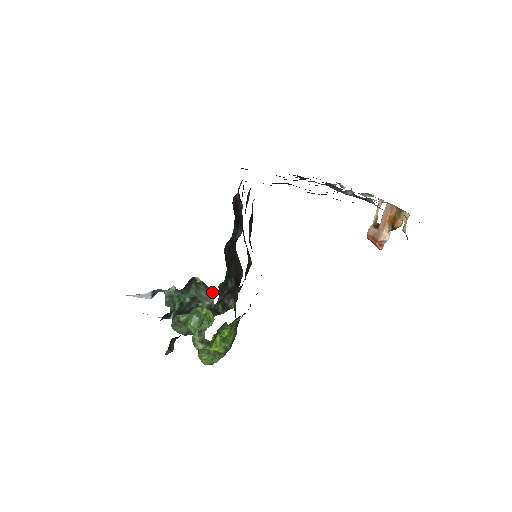
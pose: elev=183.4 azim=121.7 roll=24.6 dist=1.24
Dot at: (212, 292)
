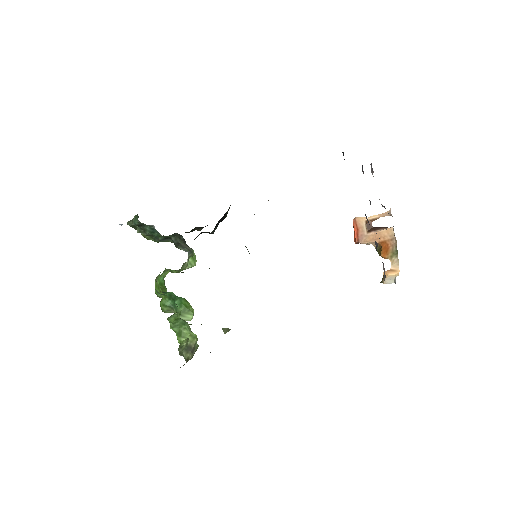
Dot at: (194, 255)
